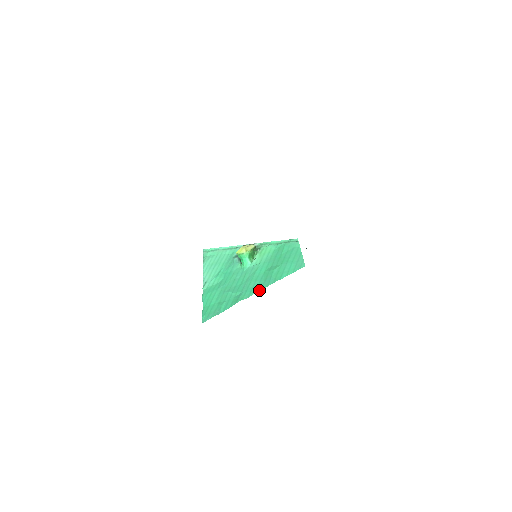
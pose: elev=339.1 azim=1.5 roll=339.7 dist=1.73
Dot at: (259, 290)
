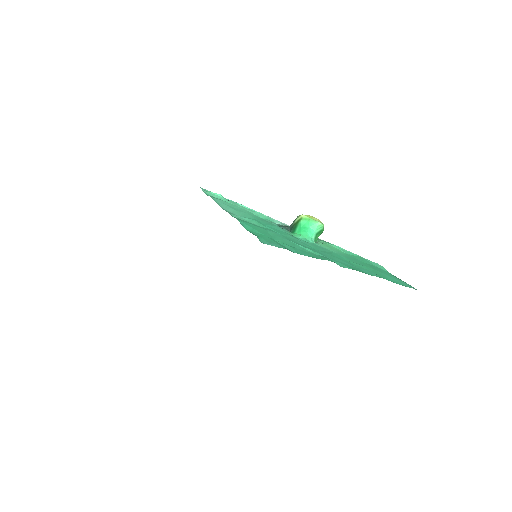
Dot at: (360, 270)
